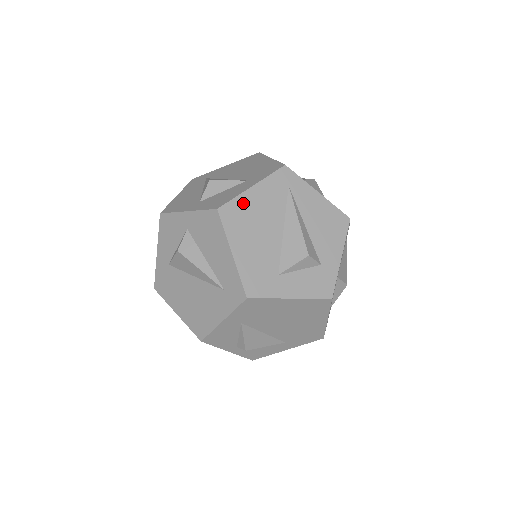
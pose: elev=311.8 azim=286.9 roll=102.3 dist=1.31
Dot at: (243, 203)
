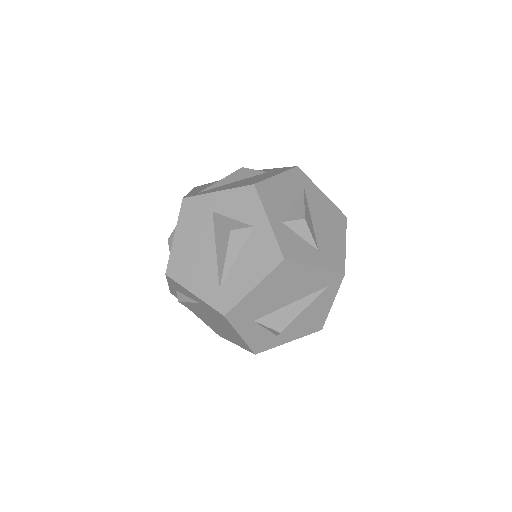
Dot at: (299, 270)
